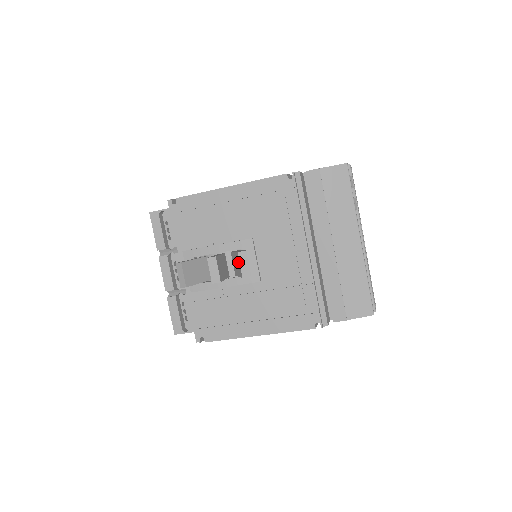
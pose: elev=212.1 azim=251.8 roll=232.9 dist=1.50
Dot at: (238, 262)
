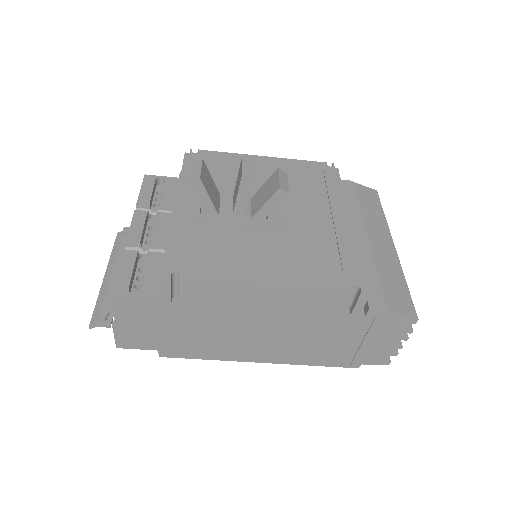
Dot at: (274, 179)
